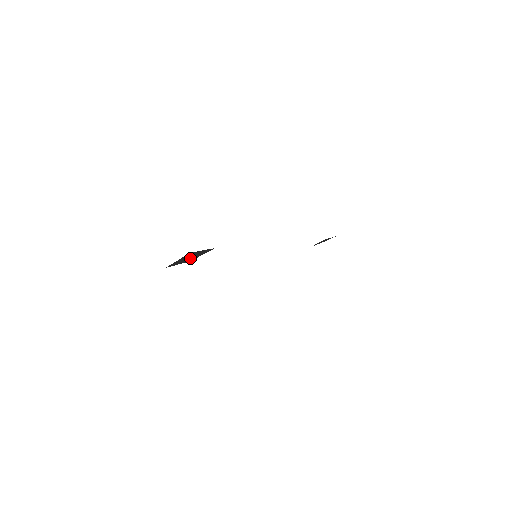
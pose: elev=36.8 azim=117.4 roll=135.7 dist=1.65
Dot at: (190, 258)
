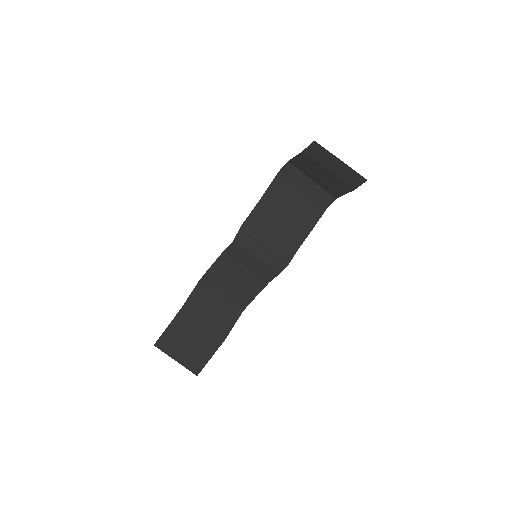
Dot at: (216, 319)
